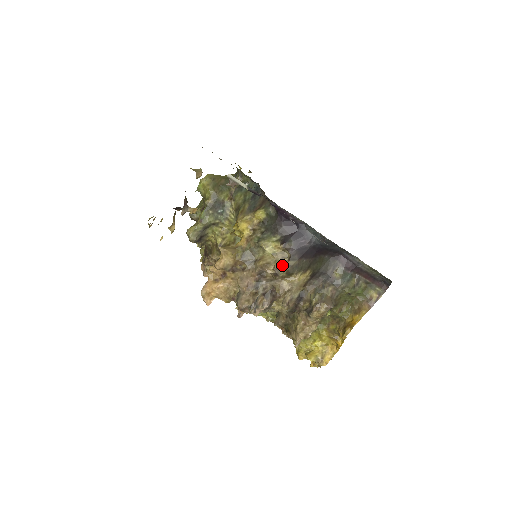
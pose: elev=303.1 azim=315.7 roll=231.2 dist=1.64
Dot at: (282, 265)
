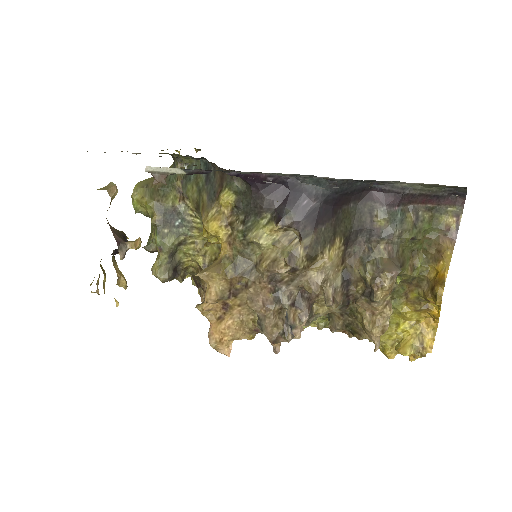
Dot at: (295, 252)
